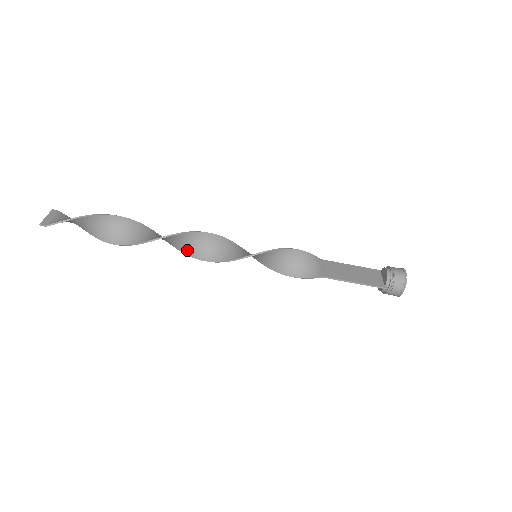
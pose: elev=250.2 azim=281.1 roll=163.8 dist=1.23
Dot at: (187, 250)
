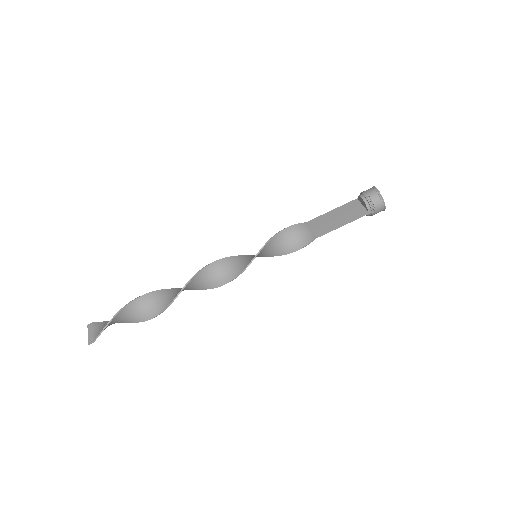
Dot at: (203, 287)
